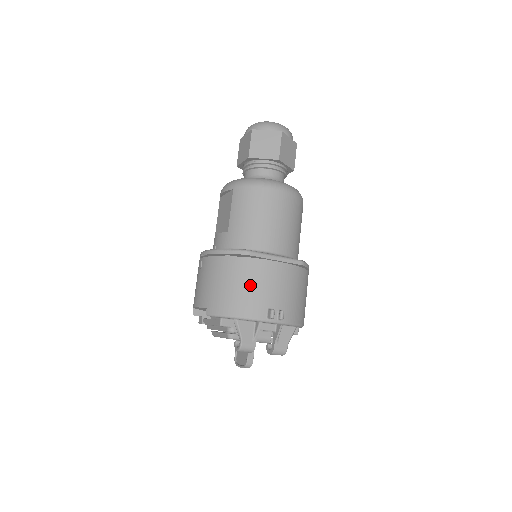
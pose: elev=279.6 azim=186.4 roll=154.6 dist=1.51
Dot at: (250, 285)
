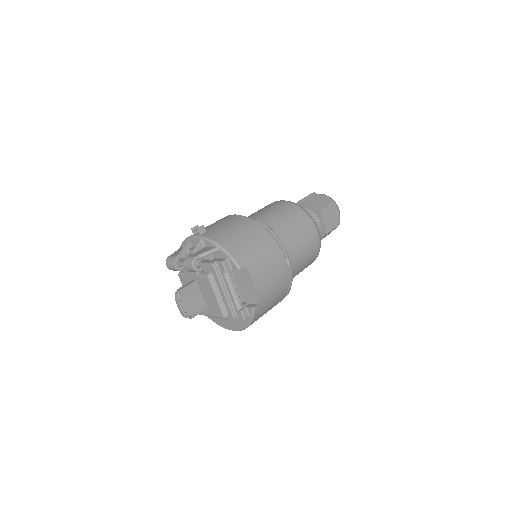
Dot at: occluded
